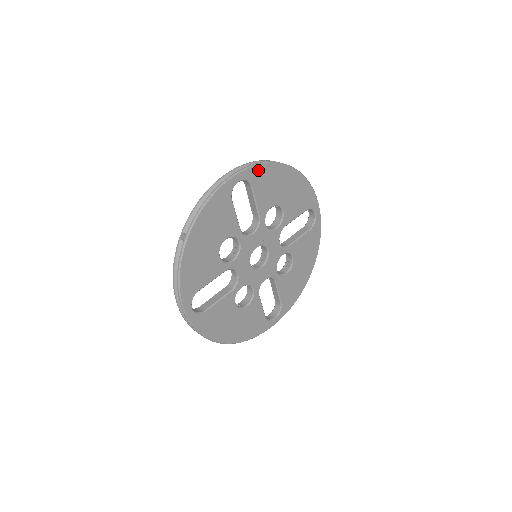
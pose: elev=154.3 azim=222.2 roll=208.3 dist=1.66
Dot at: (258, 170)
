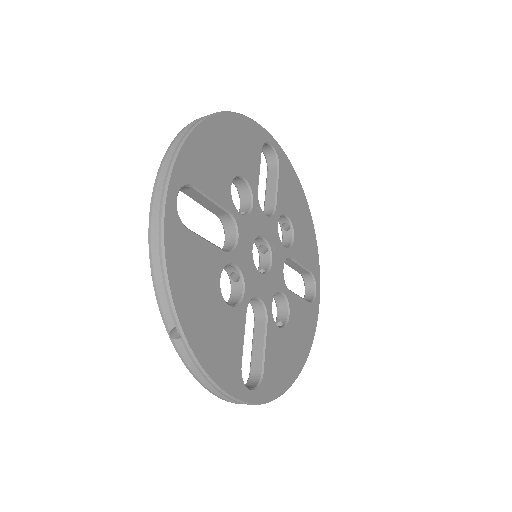
Dot at: (287, 162)
